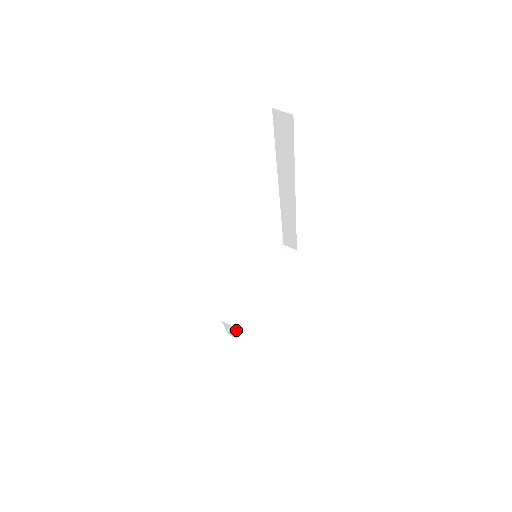
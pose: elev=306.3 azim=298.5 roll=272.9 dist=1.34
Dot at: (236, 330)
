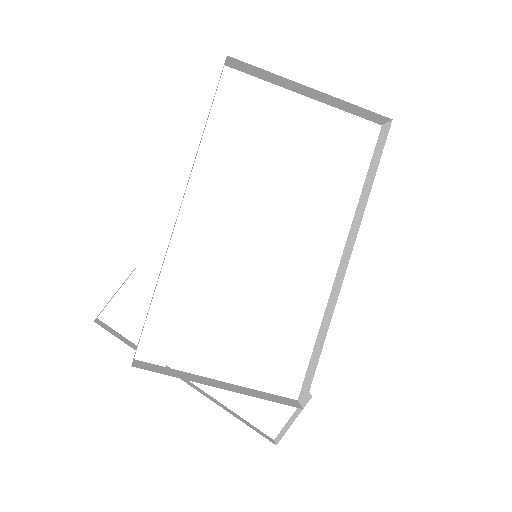
Dot at: occluded
